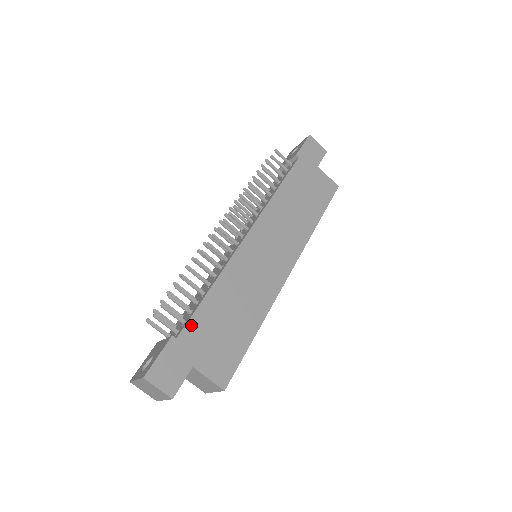
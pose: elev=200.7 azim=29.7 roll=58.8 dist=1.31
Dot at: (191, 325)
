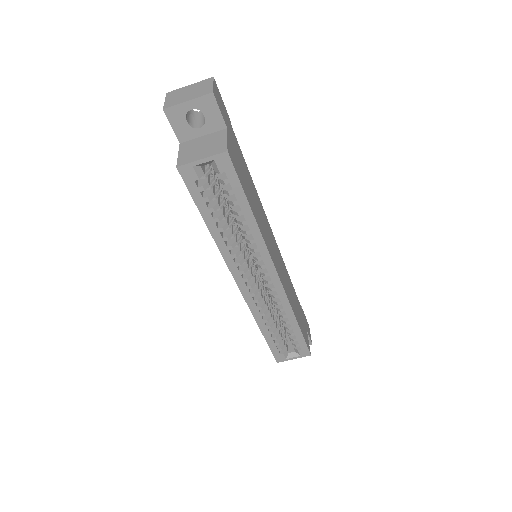
Dot at: (238, 145)
